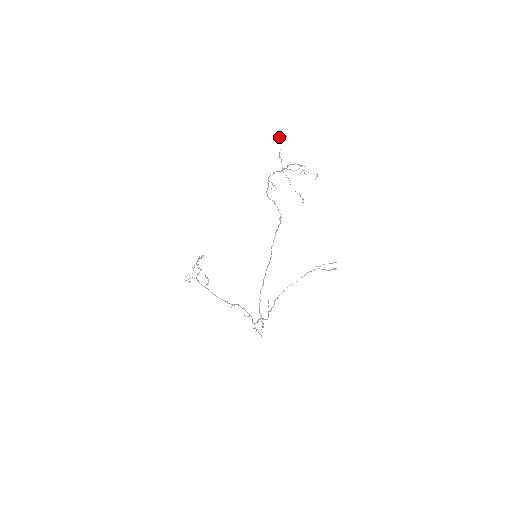
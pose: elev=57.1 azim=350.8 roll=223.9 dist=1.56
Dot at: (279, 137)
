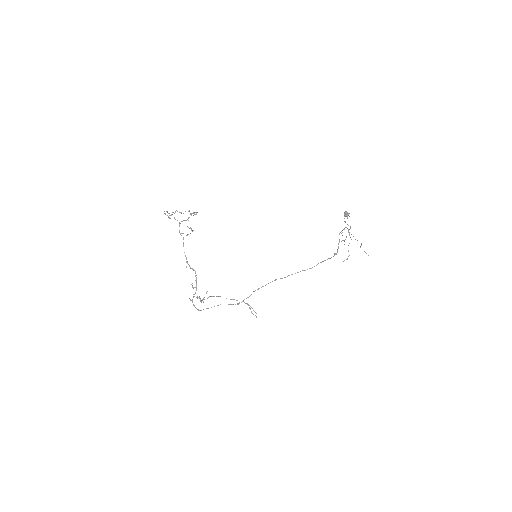
Dot at: (347, 215)
